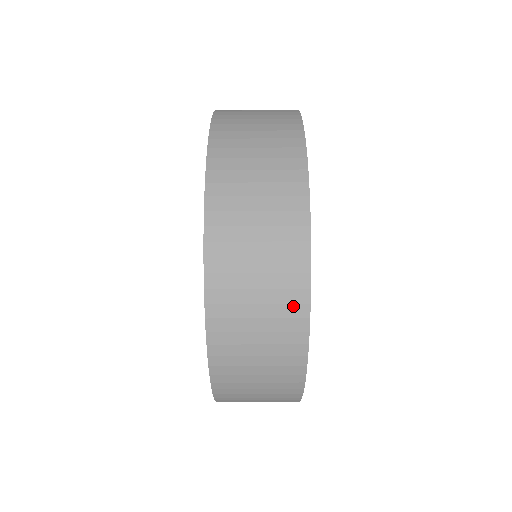
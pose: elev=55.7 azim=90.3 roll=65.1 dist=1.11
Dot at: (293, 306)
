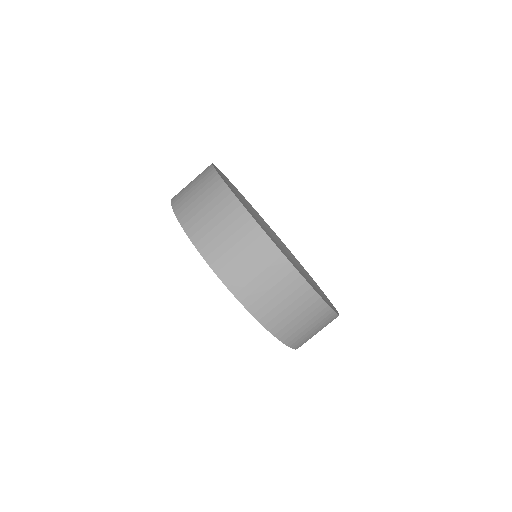
Dot at: (318, 308)
